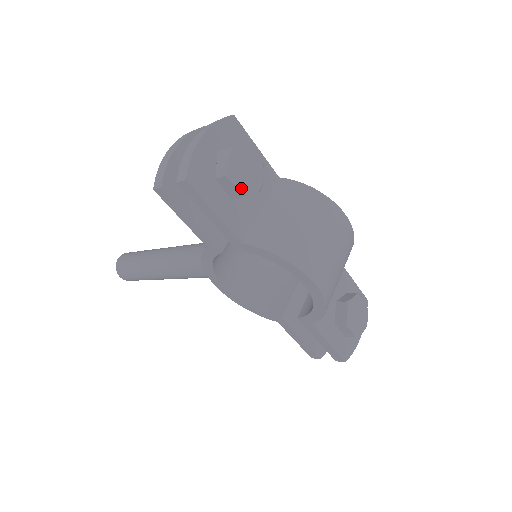
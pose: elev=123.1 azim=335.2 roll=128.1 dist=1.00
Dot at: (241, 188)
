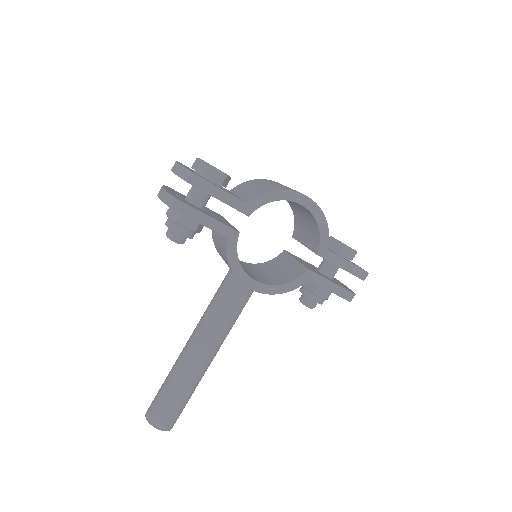
Dot at: occluded
